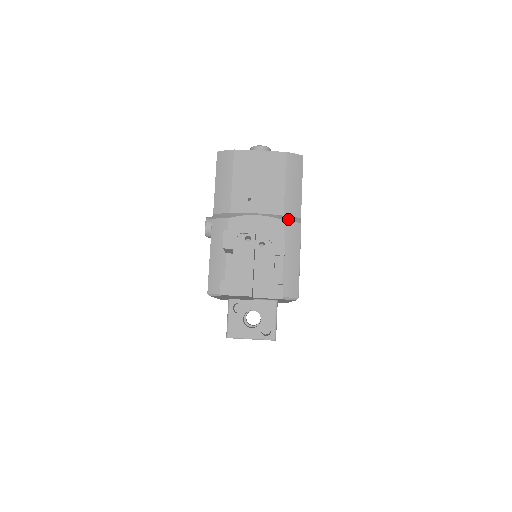
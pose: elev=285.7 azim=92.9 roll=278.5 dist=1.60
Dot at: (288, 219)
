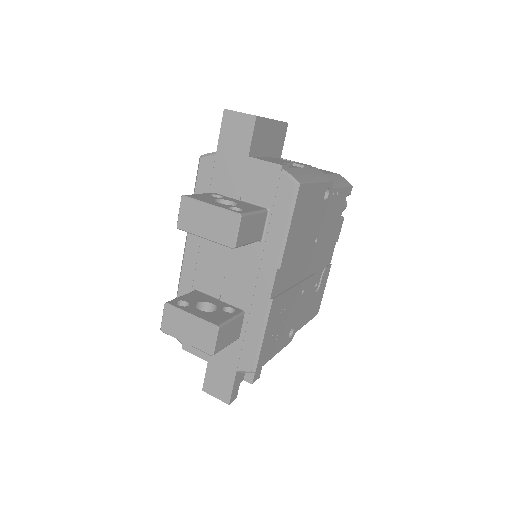
Dot at: occluded
